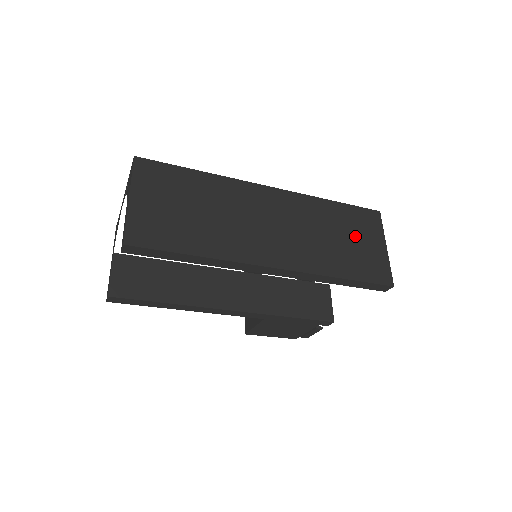
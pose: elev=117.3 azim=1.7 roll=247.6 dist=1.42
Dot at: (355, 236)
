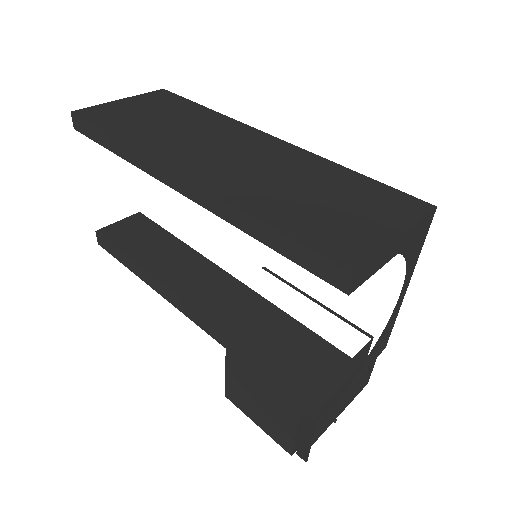
Dot at: (347, 204)
